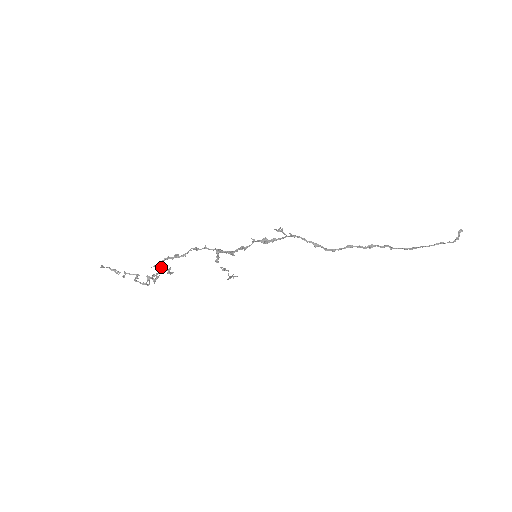
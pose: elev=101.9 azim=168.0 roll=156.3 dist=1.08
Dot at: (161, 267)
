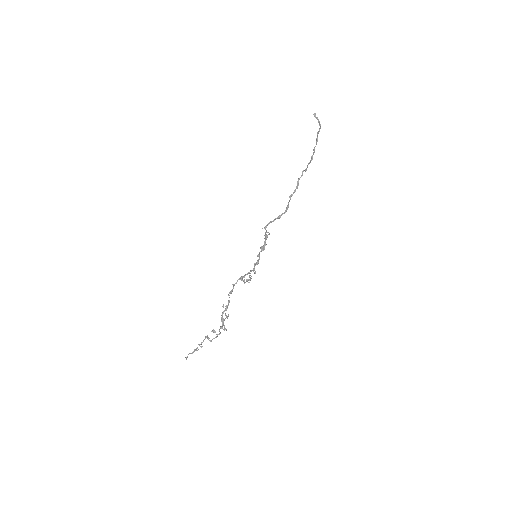
Dot at: (224, 320)
